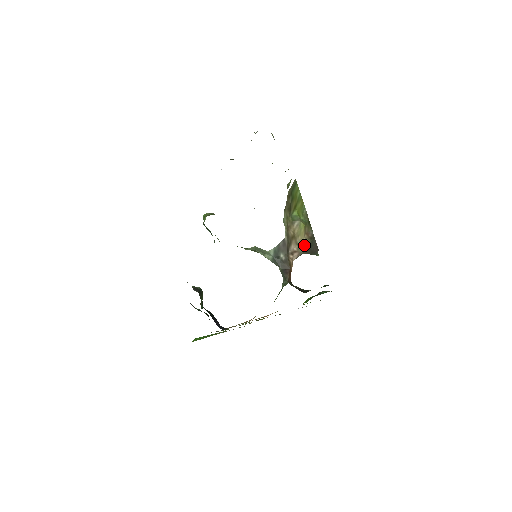
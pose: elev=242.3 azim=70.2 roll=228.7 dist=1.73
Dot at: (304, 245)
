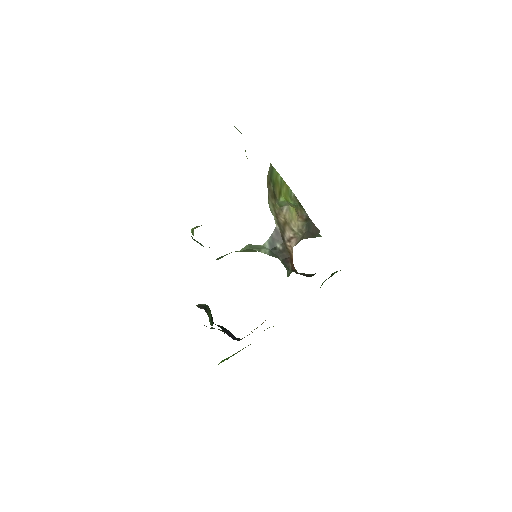
Dot at: (300, 229)
